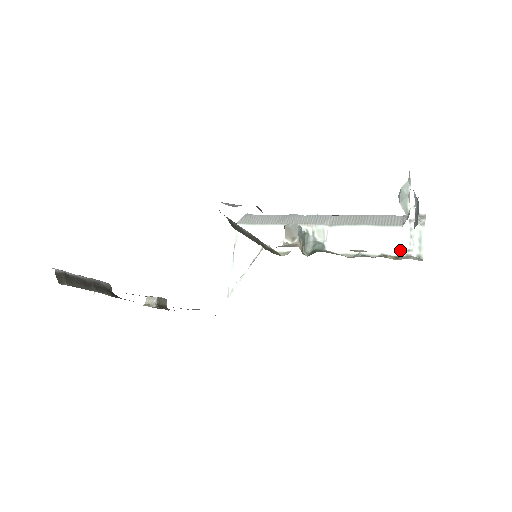
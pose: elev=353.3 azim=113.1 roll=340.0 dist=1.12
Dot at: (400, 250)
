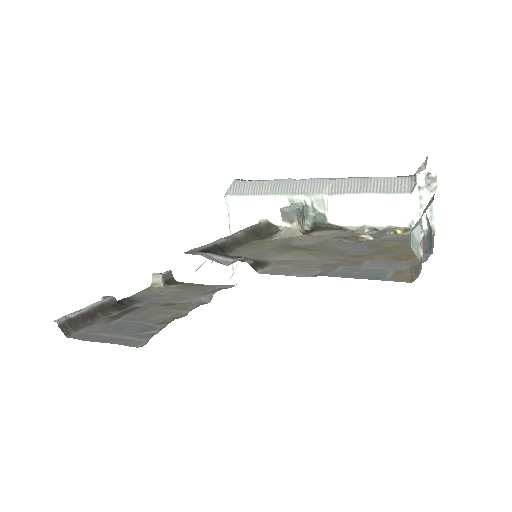
Dot at: (409, 221)
